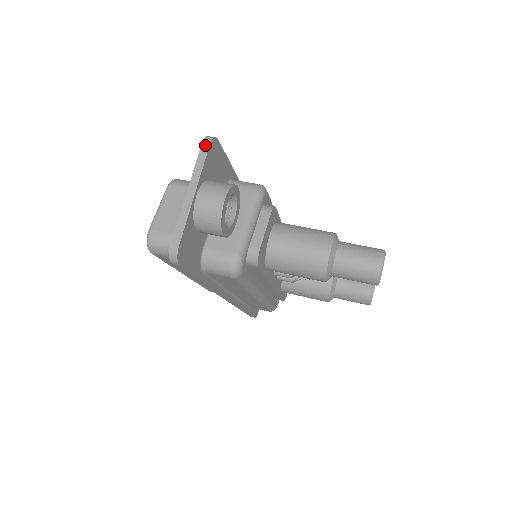
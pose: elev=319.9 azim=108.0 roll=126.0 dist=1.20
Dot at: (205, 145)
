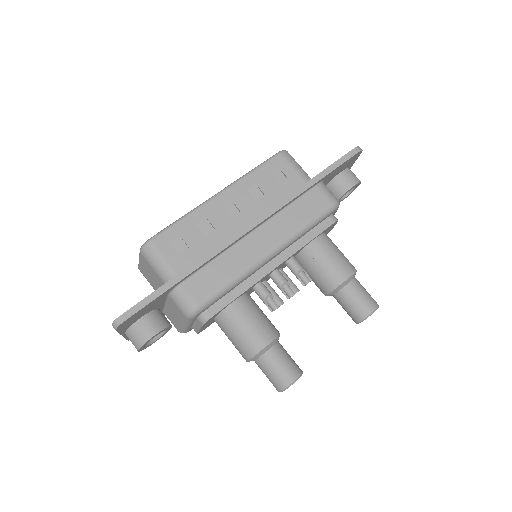
Dot at: occluded
